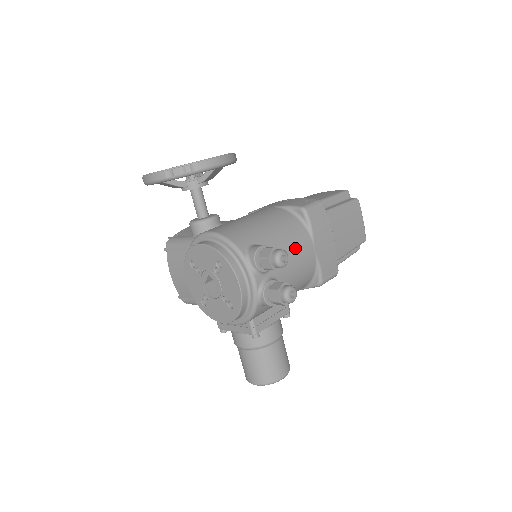
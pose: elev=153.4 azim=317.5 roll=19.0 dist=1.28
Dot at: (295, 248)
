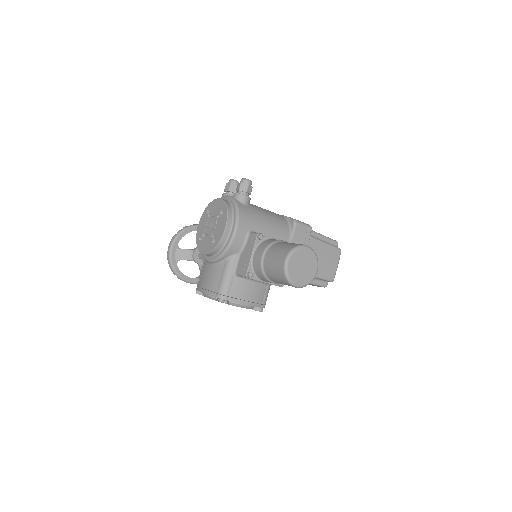
Dot at: occluded
